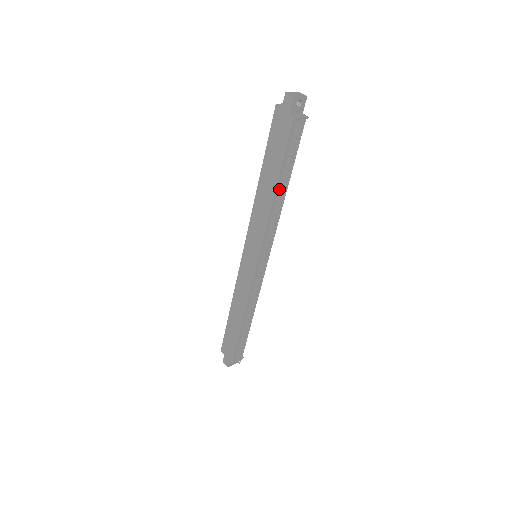
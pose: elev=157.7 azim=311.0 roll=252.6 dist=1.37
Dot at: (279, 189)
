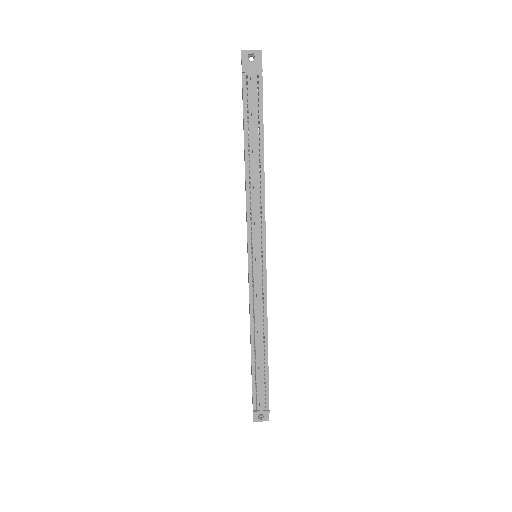
Dot at: (251, 160)
